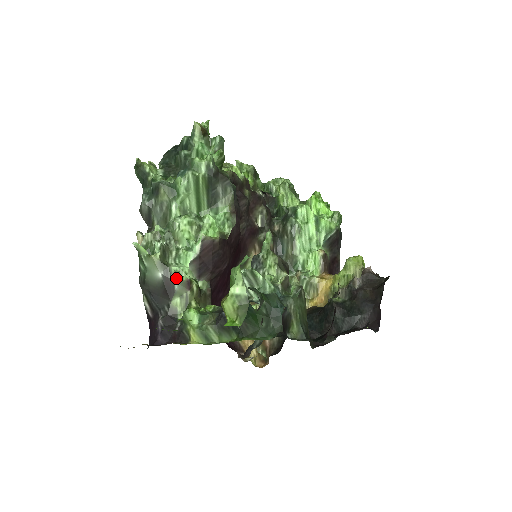
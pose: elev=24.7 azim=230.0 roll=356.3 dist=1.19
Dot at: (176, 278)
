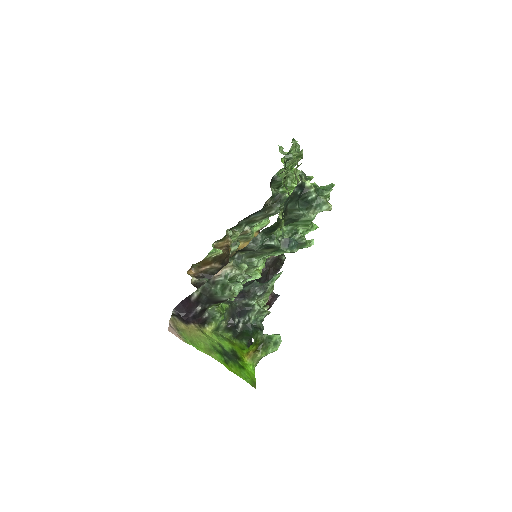
Dot at: occluded
